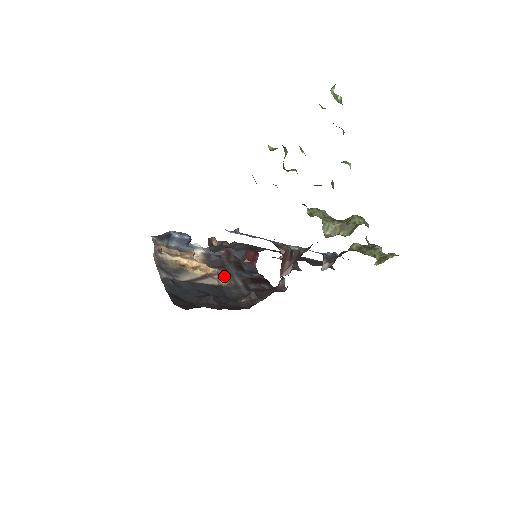
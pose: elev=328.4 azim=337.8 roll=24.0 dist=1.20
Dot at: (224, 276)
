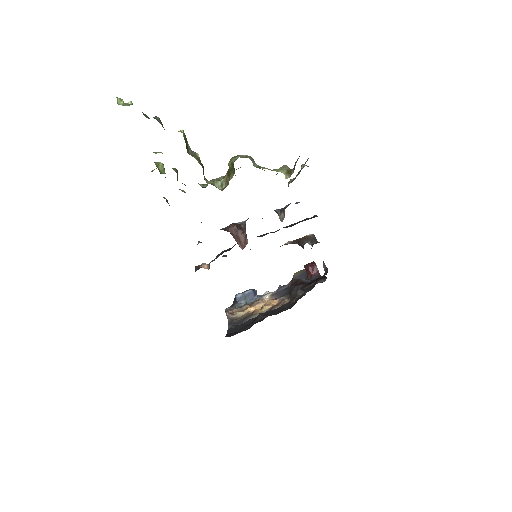
Dot at: (288, 298)
